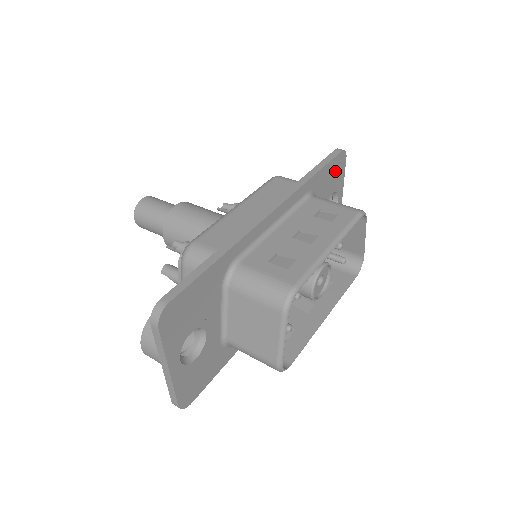
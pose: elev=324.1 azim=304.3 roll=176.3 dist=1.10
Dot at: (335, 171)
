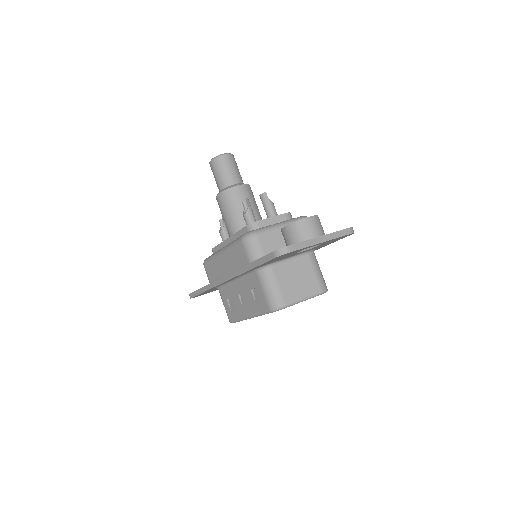
Dot at: (282, 256)
